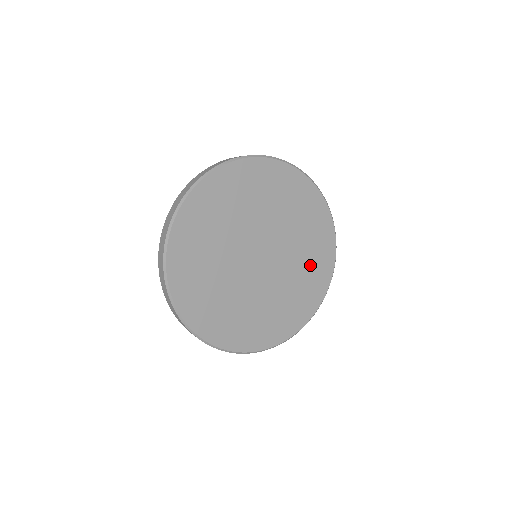
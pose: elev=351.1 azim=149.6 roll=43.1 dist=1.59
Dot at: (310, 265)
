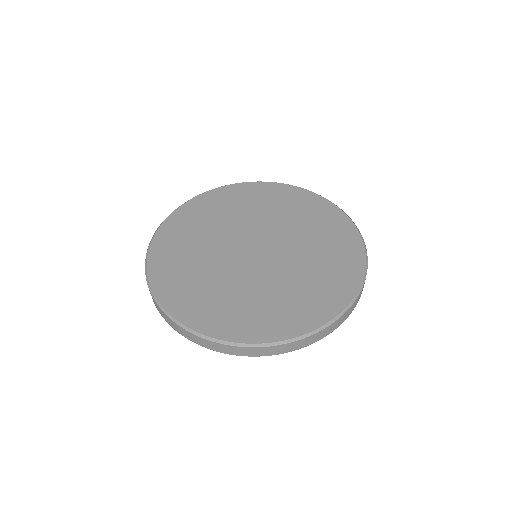
Dot at: (325, 263)
